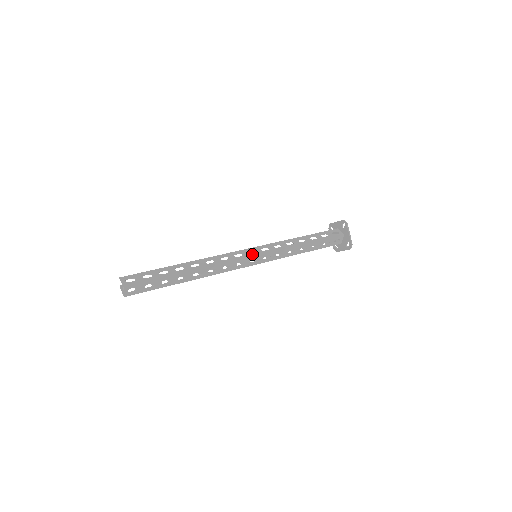
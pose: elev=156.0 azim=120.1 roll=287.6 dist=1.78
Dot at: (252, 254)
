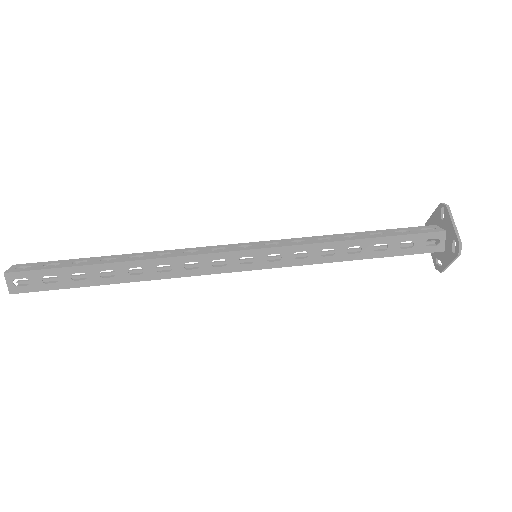
Dot at: (243, 248)
